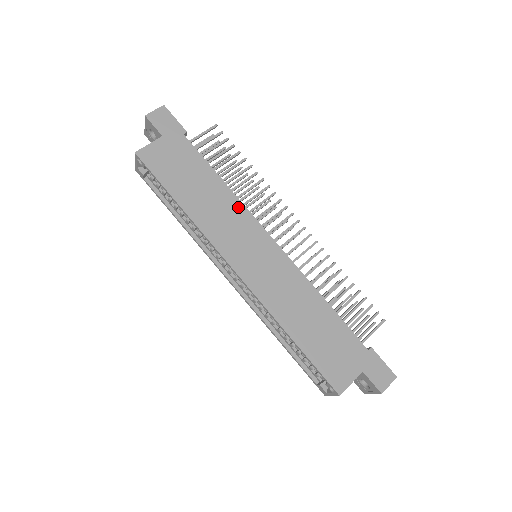
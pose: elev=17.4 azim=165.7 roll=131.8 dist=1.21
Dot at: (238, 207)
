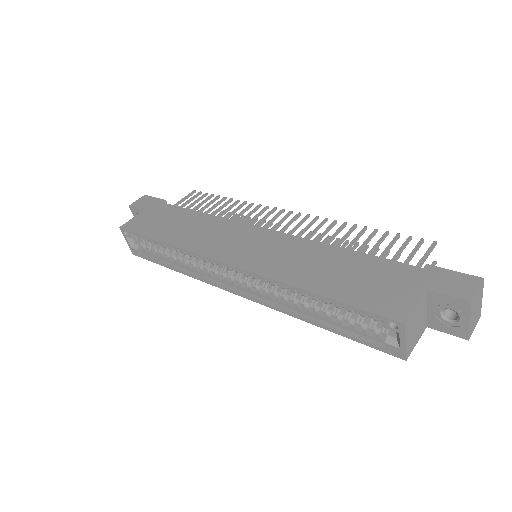
Dot at: (221, 222)
